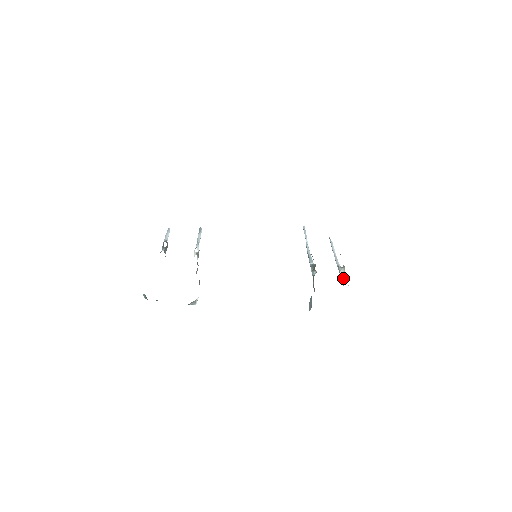
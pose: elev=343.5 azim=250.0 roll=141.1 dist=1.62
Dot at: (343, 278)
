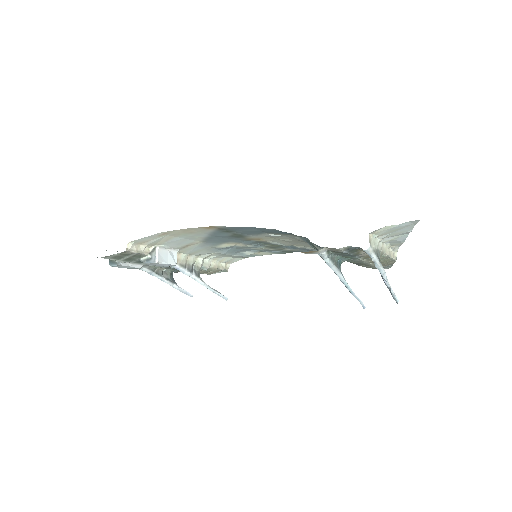
Dot at: occluded
